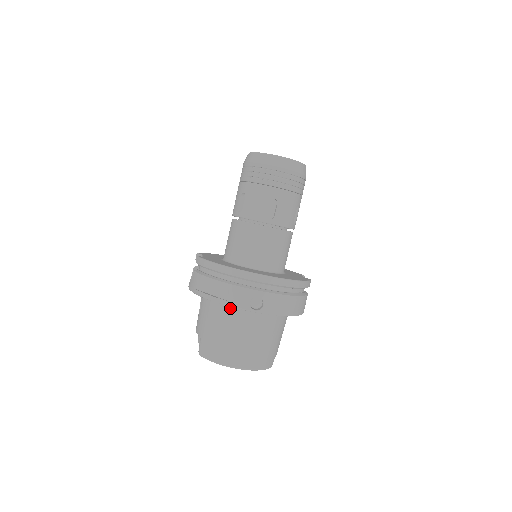
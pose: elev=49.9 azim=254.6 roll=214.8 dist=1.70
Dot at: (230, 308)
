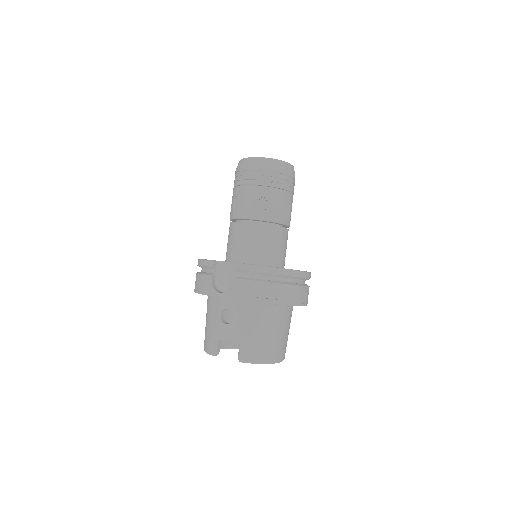
Dot at: (276, 308)
